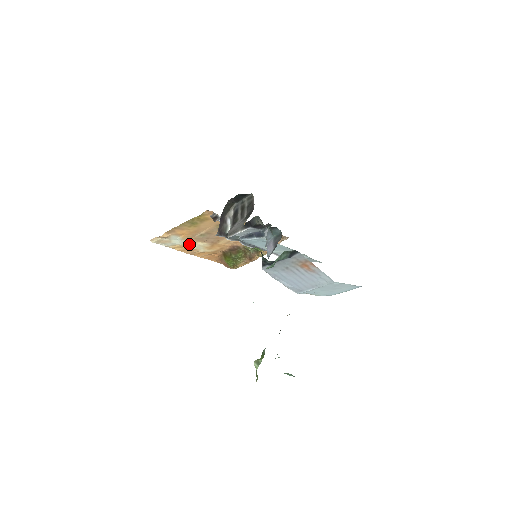
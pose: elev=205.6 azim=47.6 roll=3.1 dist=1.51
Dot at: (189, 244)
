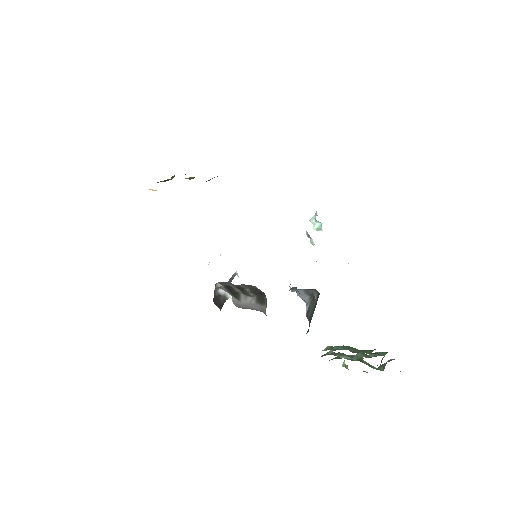
Dot at: occluded
